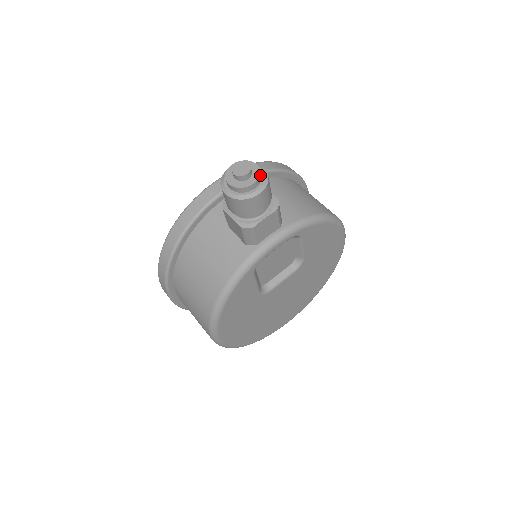
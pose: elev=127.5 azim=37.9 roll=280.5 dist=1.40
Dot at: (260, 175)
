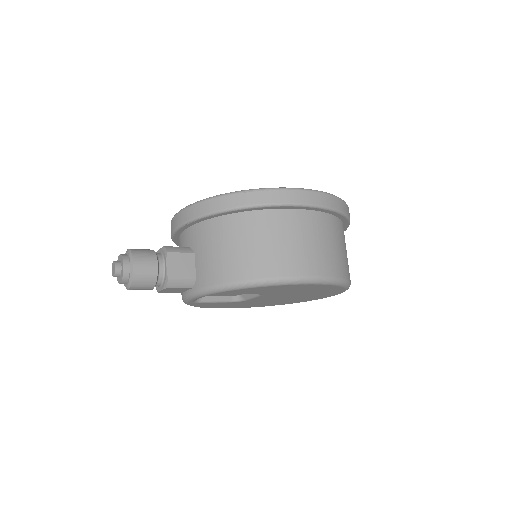
Dot at: (124, 277)
